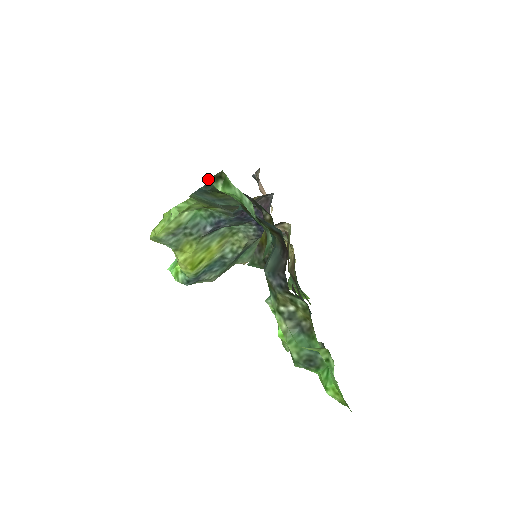
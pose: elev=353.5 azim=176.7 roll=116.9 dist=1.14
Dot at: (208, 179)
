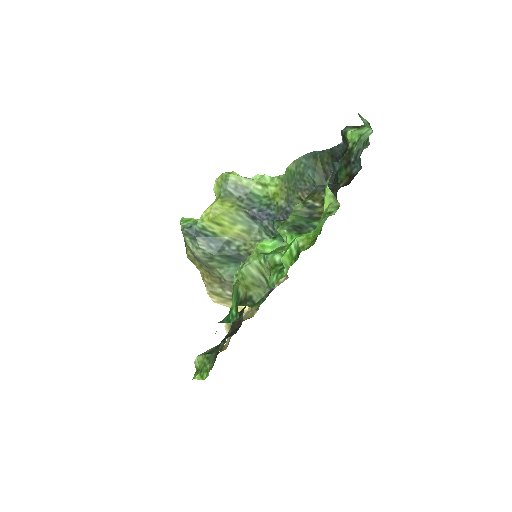
Dot at: (348, 126)
